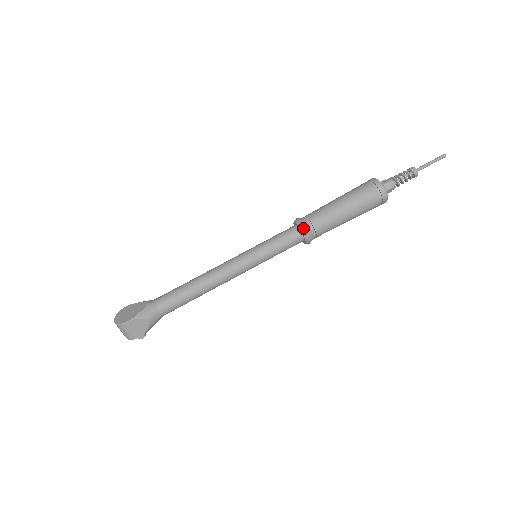
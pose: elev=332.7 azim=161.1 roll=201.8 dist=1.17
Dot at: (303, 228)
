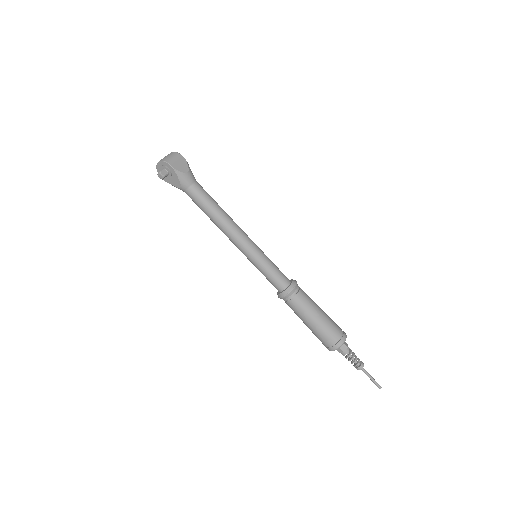
Dot at: (295, 280)
